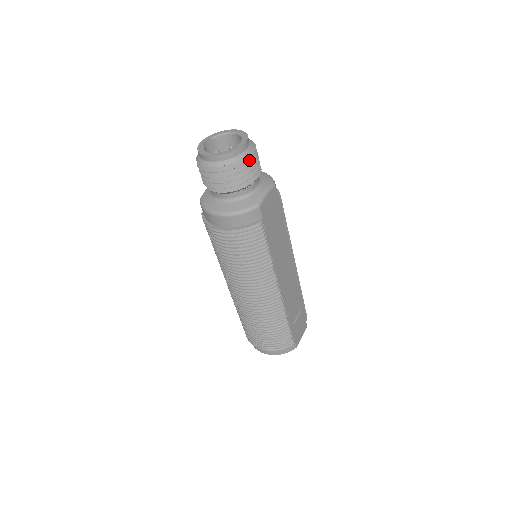
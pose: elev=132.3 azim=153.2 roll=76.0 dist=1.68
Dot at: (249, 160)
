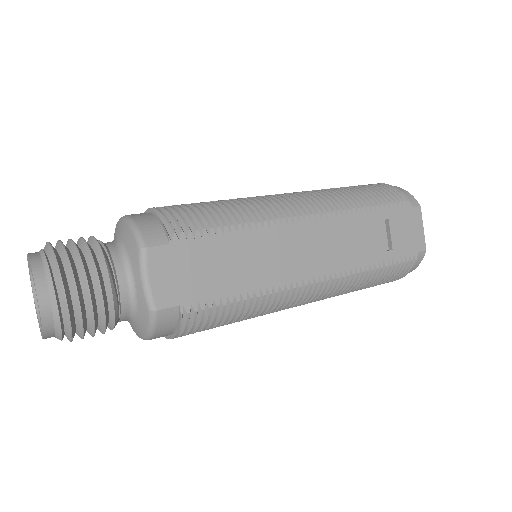
Dot at: (72, 297)
